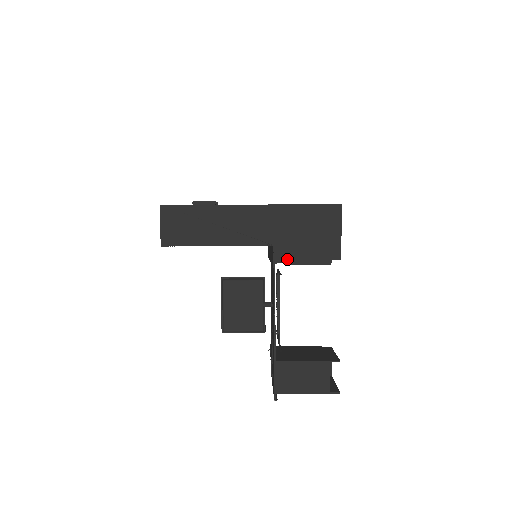
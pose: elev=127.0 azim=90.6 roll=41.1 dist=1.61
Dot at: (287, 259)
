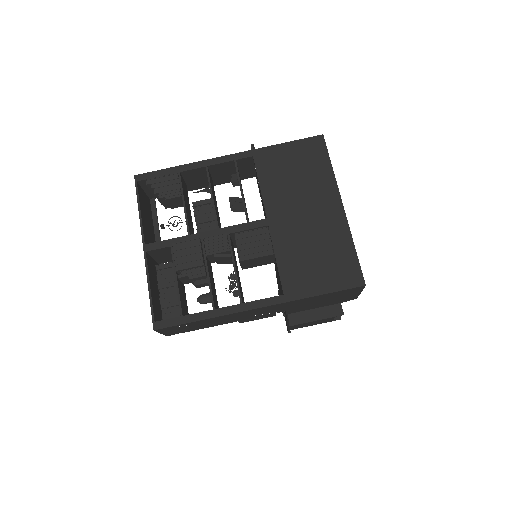
Dot at: occluded
